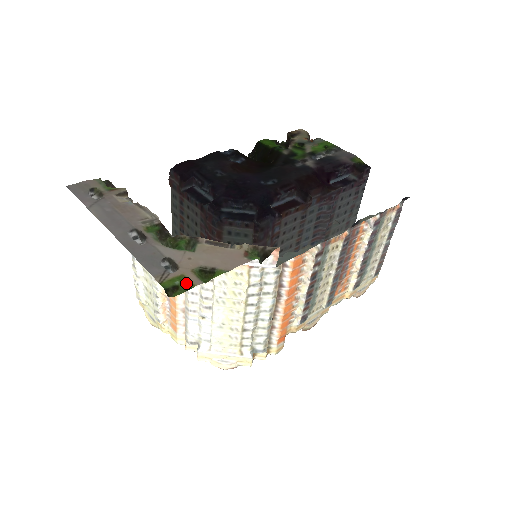
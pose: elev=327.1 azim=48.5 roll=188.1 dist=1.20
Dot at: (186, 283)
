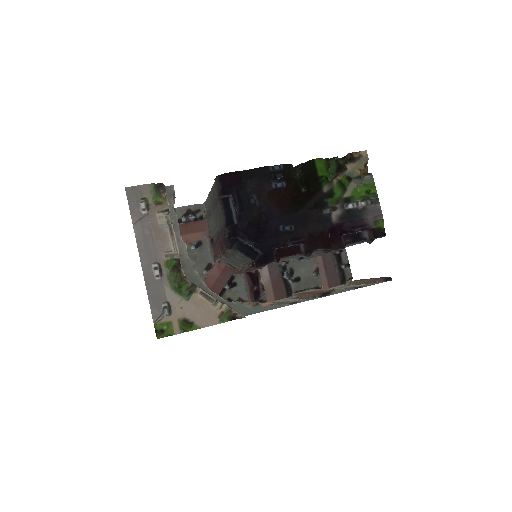
Dot at: (170, 330)
